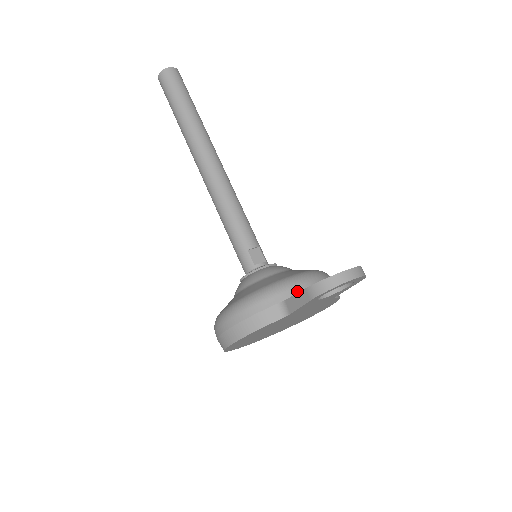
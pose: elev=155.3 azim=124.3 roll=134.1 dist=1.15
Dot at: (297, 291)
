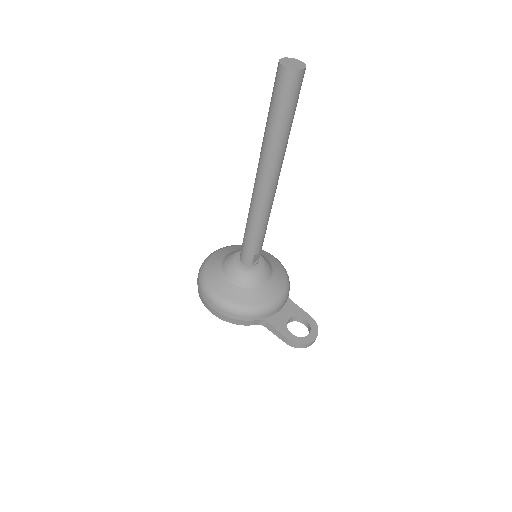
Dot at: (275, 313)
